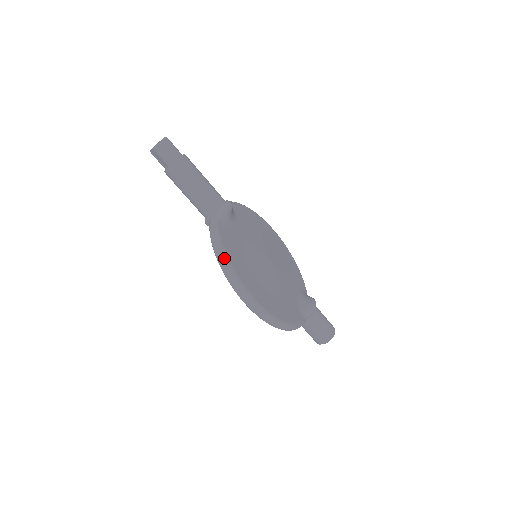
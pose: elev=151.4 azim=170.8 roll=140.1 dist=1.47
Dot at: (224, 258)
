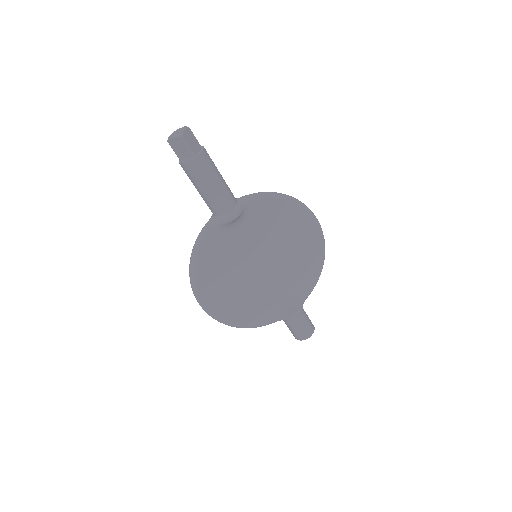
Dot at: (191, 268)
